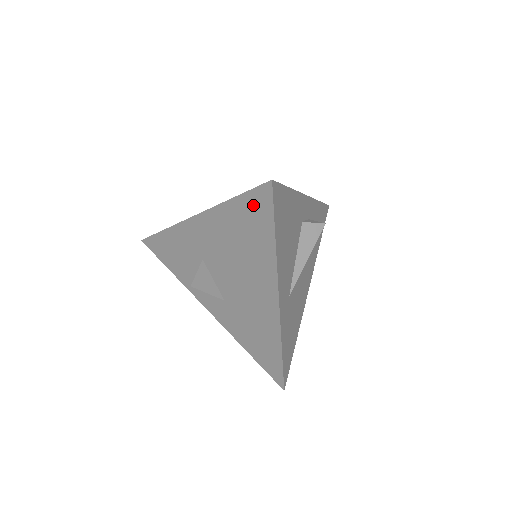
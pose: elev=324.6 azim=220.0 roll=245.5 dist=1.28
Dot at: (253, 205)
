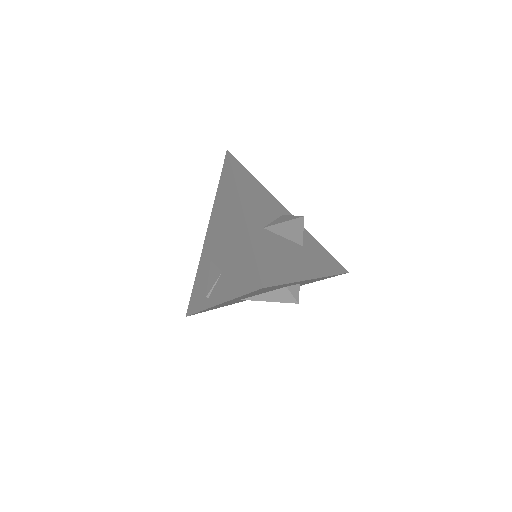
Dot at: (224, 175)
